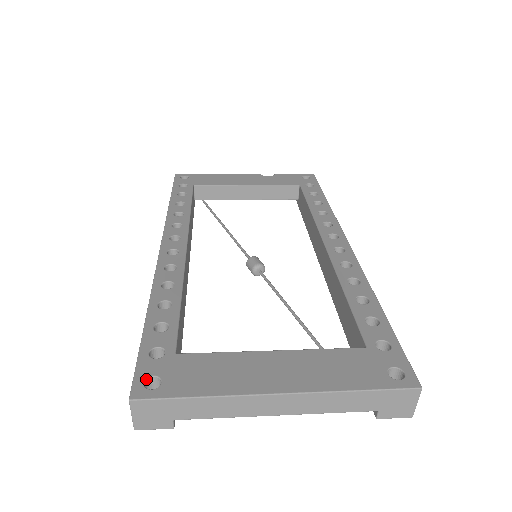
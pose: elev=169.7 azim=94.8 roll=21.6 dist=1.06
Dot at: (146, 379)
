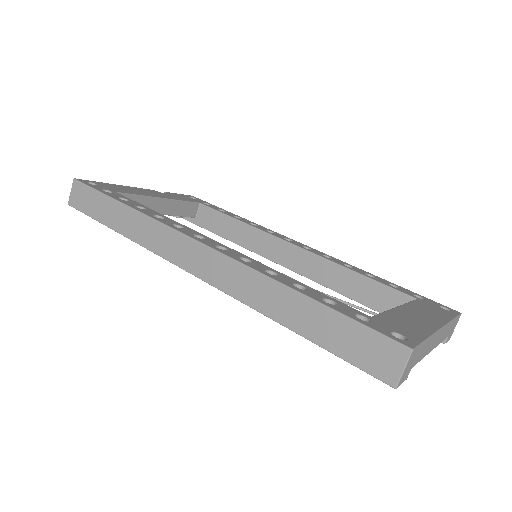
Dot at: (392, 335)
